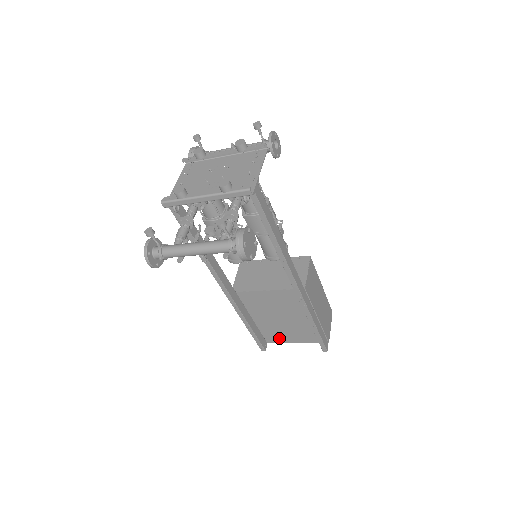
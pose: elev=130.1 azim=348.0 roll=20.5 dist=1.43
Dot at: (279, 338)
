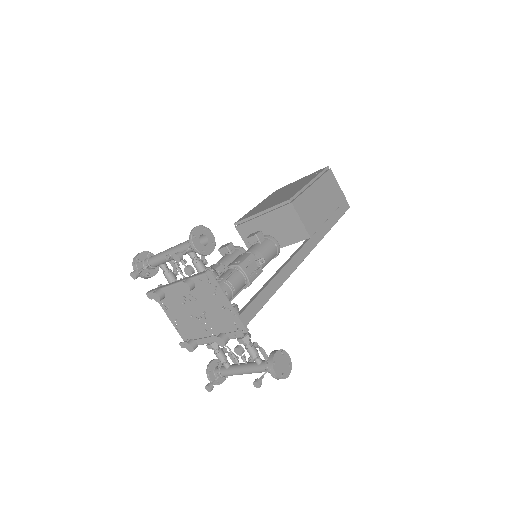
Dot at: occluded
